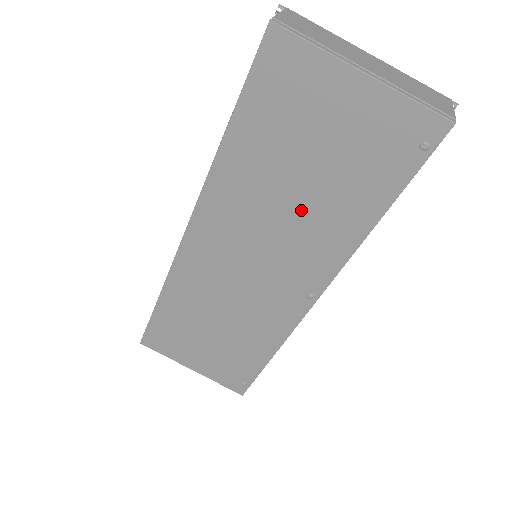
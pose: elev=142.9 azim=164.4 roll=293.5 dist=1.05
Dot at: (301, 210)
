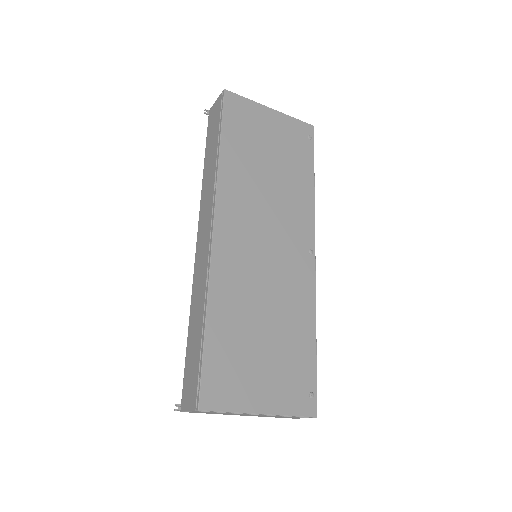
Dot at: (277, 186)
